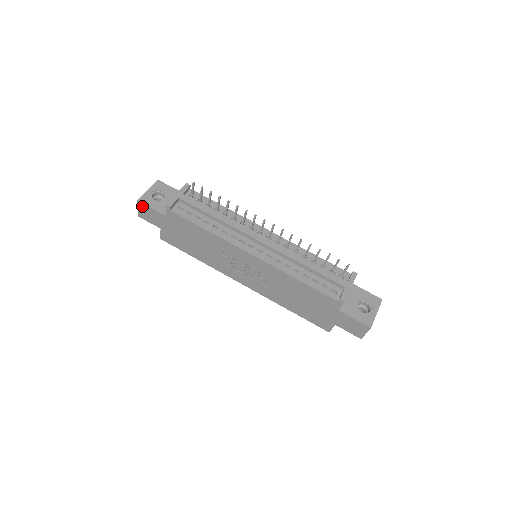
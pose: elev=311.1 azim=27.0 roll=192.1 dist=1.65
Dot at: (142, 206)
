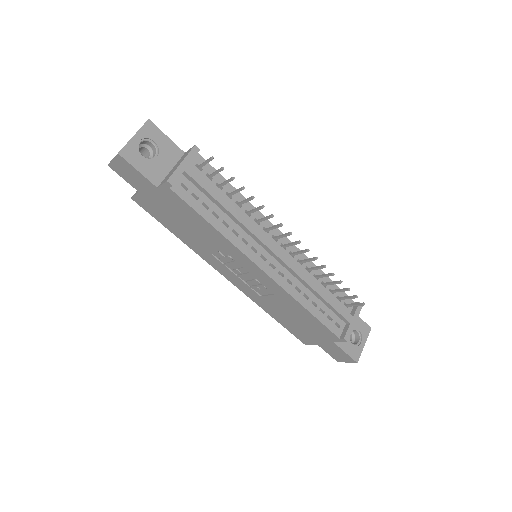
Dot at: (122, 161)
